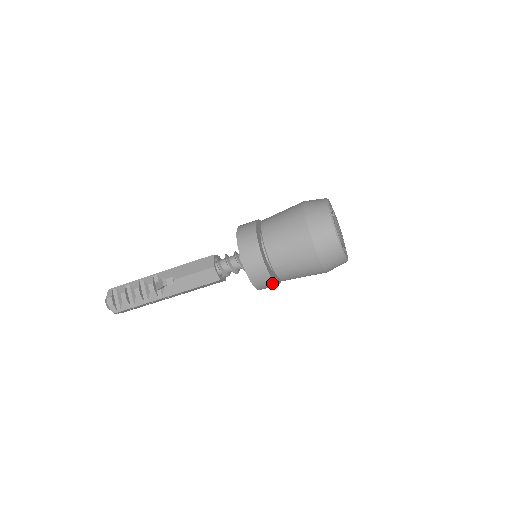
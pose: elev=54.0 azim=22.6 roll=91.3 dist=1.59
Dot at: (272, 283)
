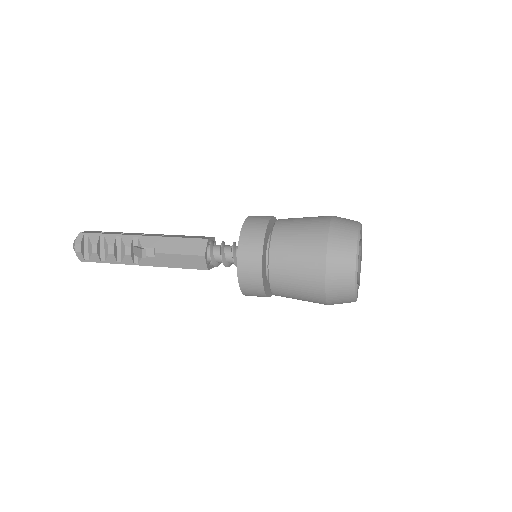
Dot at: (265, 296)
